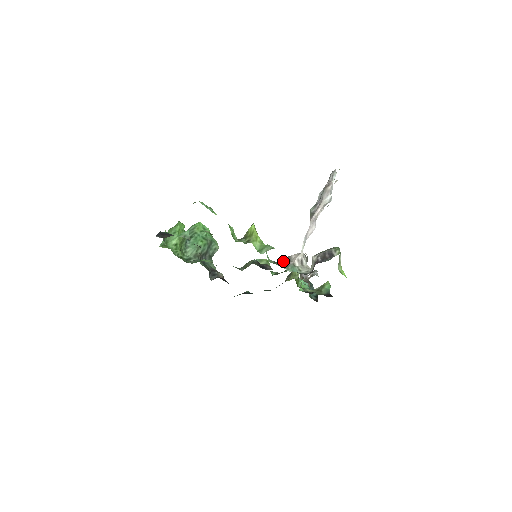
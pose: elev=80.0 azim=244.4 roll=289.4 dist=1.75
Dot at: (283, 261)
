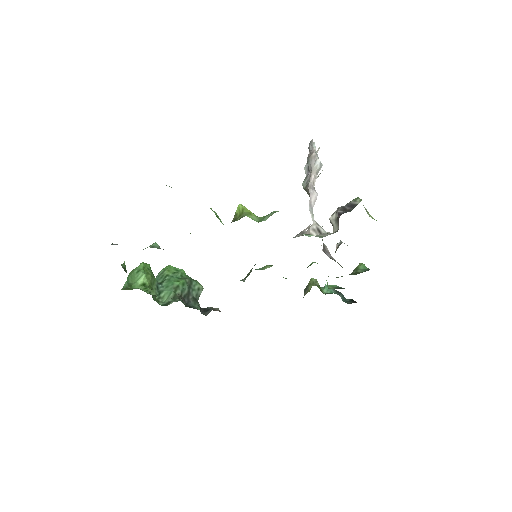
Dot at: occluded
